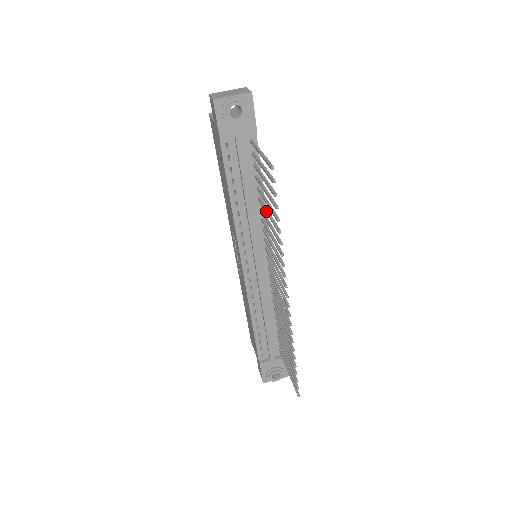
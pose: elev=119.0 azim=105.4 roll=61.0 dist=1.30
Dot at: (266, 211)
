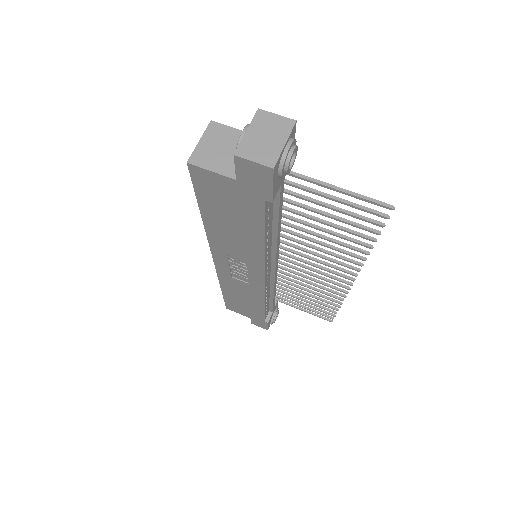
Dot at: (319, 229)
